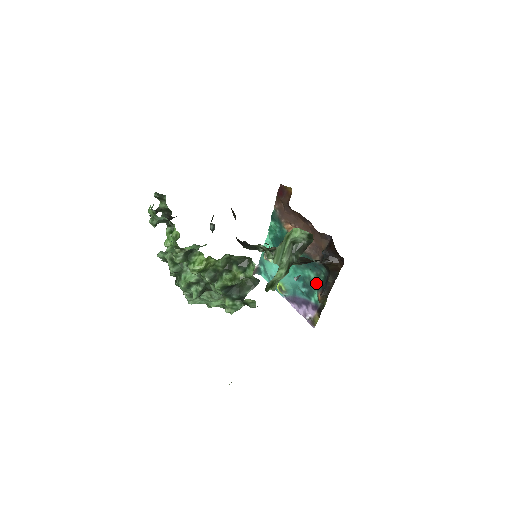
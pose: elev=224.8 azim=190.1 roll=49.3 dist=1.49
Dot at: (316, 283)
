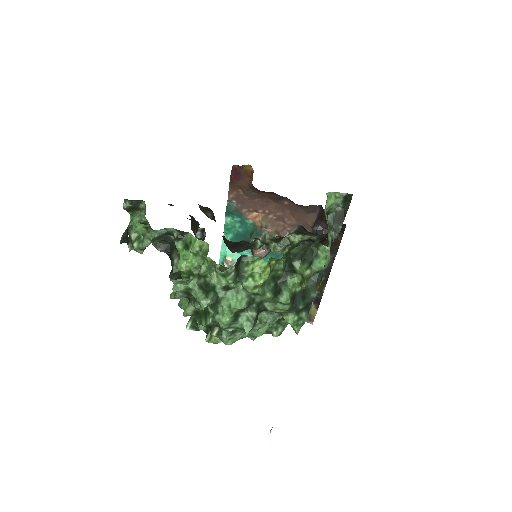
Dot at: occluded
